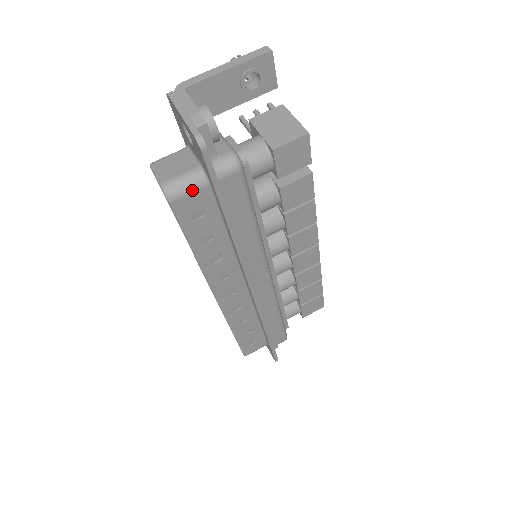
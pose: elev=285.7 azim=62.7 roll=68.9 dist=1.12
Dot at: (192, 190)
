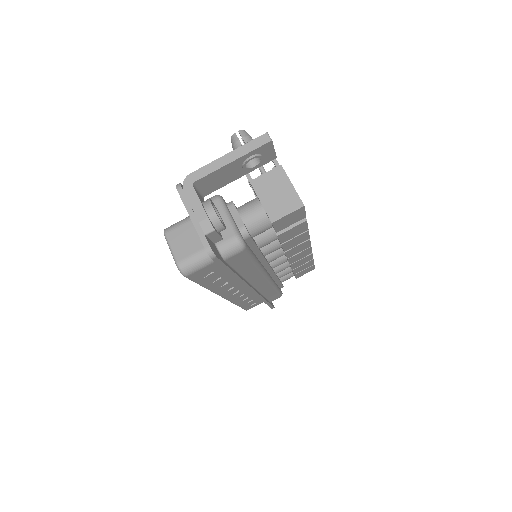
Dot at: (203, 266)
